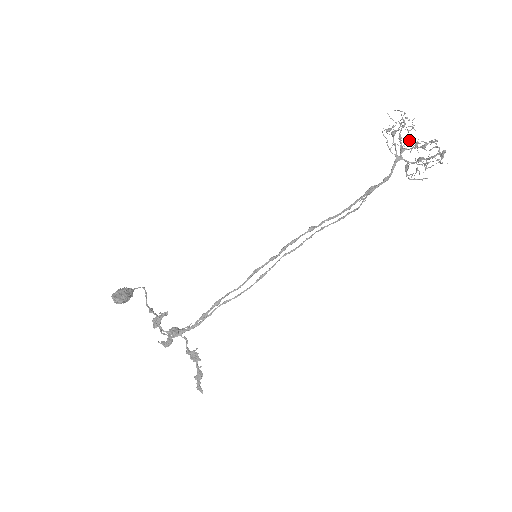
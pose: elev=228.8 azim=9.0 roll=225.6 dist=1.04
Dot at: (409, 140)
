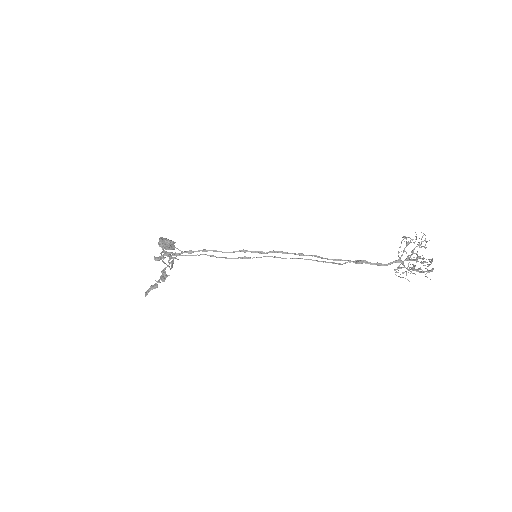
Dot at: (416, 253)
